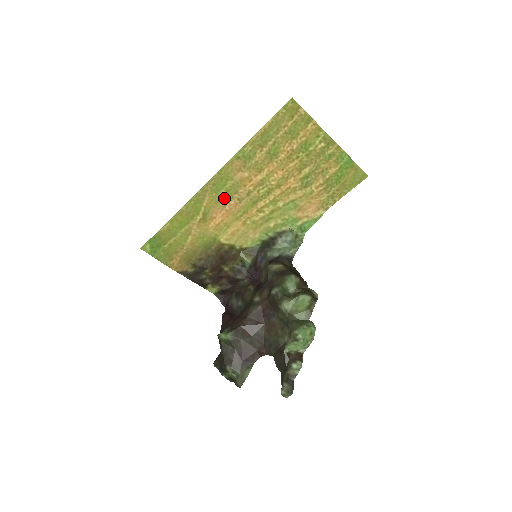
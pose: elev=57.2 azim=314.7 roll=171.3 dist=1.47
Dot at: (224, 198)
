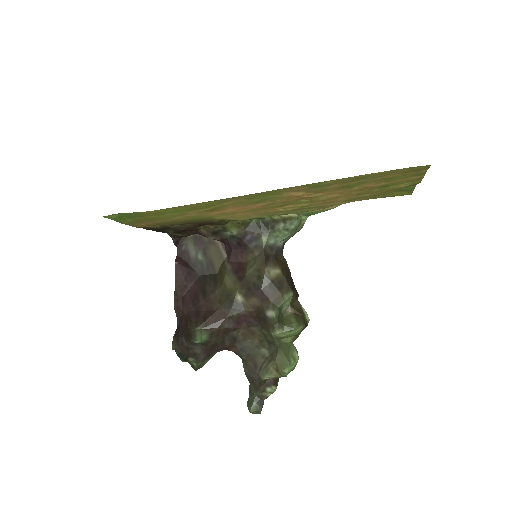
Dot at: (253, 202)
